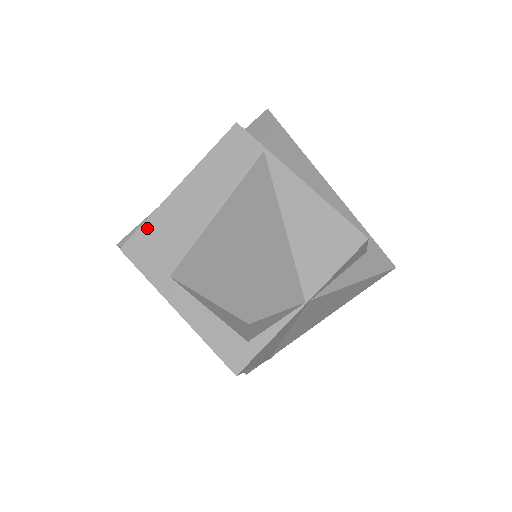
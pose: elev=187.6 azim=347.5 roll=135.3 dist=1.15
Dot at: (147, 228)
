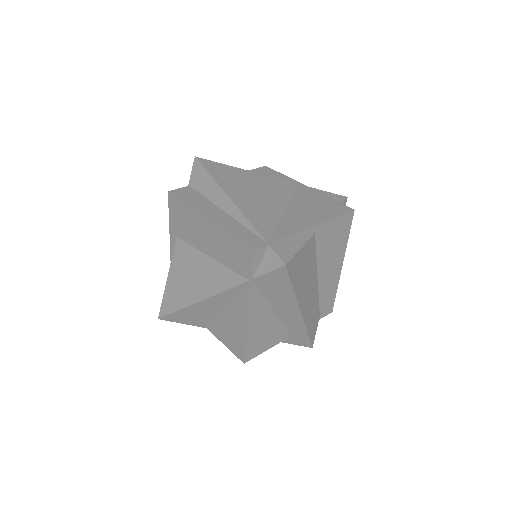
Dot at: (183, 206)
